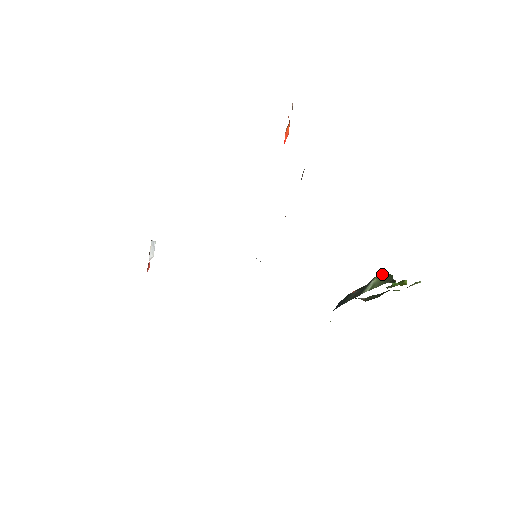
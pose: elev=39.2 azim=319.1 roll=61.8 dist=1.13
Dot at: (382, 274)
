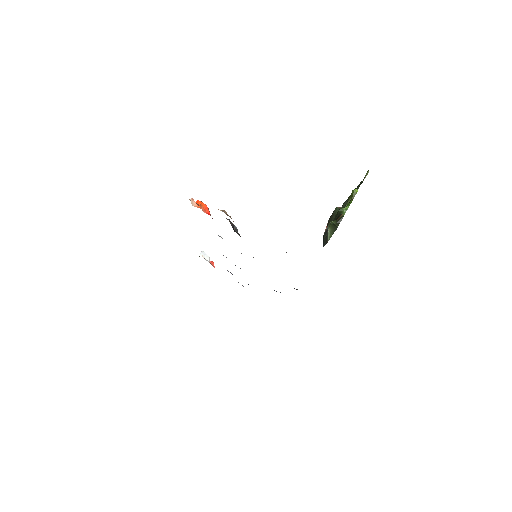
Dot at: (330, 224)
